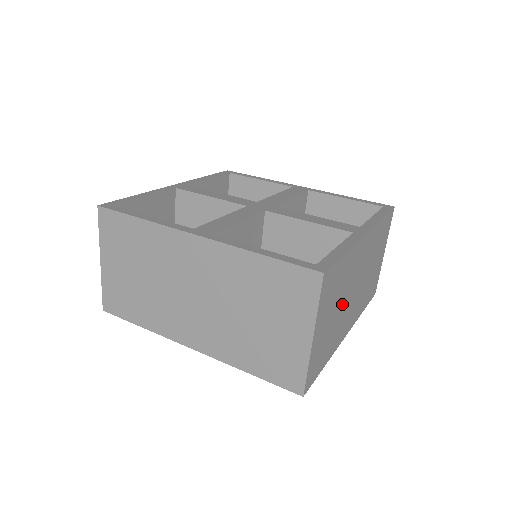
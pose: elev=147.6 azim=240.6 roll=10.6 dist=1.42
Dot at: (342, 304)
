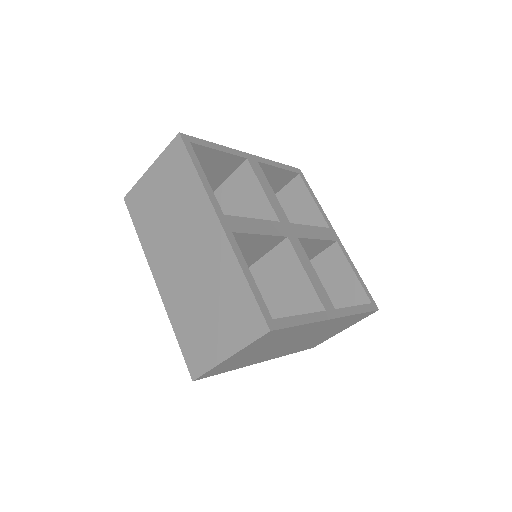
Dot at: (274, 347)
